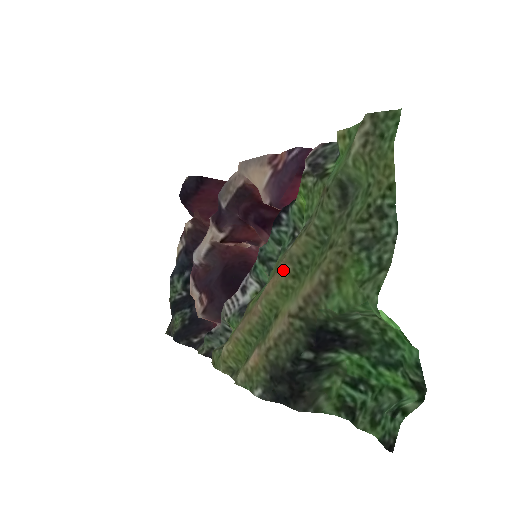
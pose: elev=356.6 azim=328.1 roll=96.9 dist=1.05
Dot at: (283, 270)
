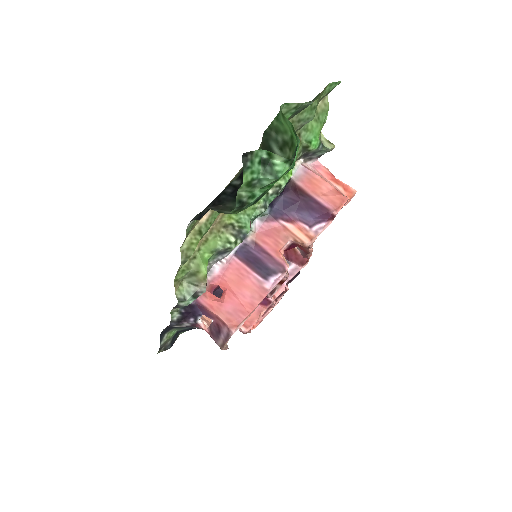
Dot at: occluded
